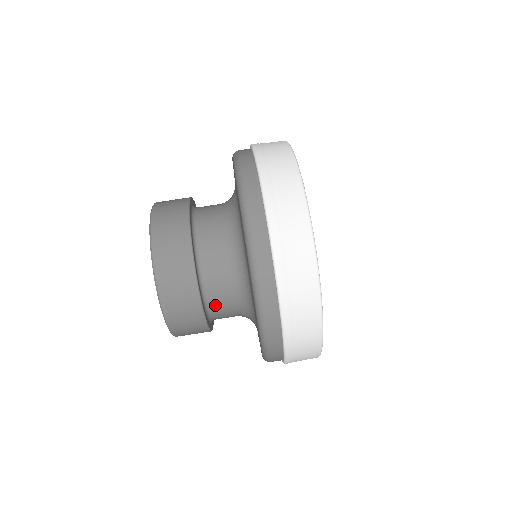
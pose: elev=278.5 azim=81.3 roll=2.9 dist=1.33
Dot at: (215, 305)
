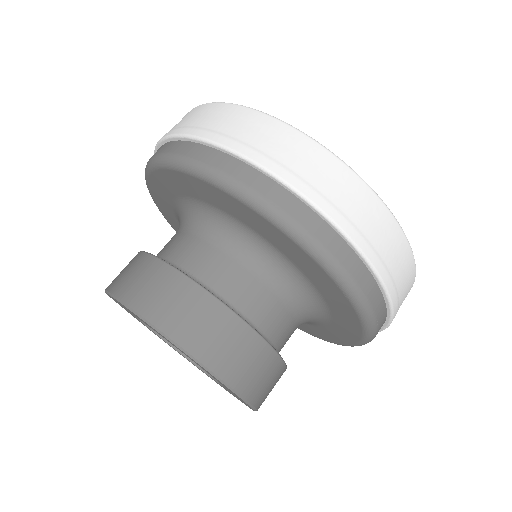
Dot at: (281, 342)
